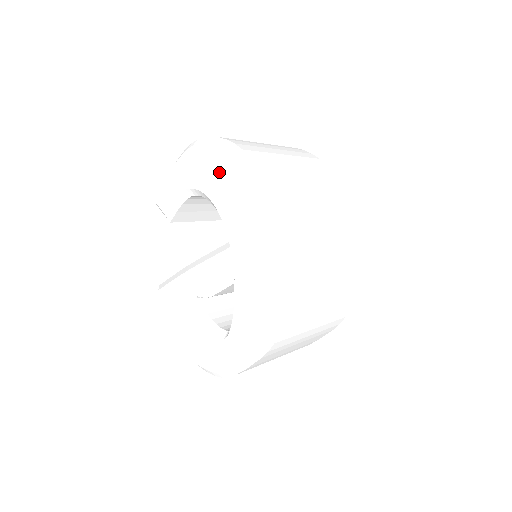
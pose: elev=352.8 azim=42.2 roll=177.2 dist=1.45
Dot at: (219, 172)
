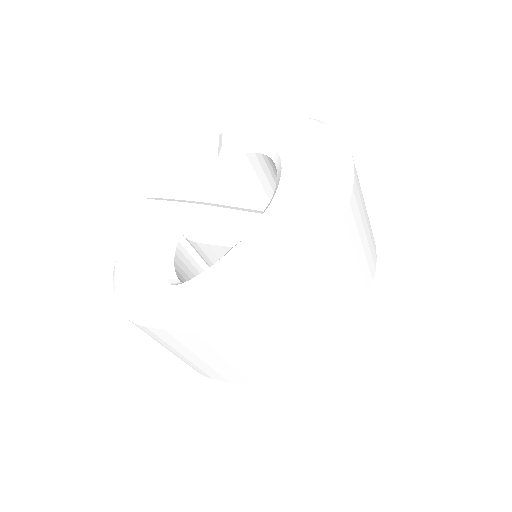
Dot at: (313, 152)
